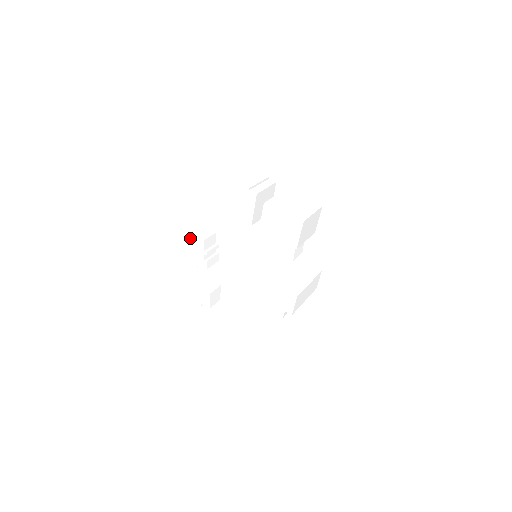
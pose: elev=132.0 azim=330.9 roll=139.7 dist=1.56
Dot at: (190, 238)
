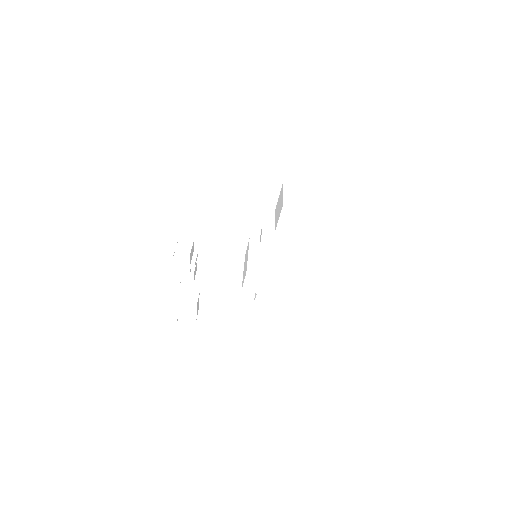
Dot at: (170, 255)
